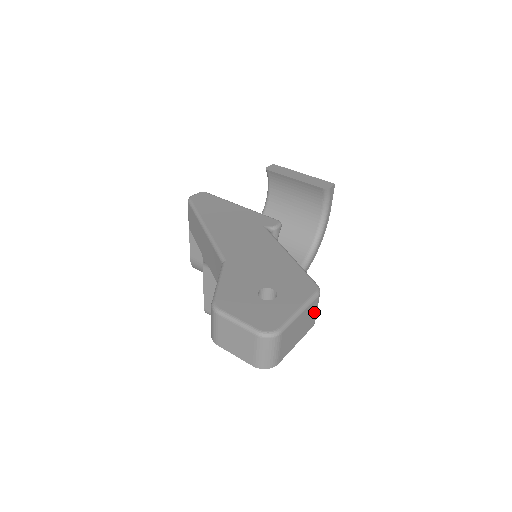
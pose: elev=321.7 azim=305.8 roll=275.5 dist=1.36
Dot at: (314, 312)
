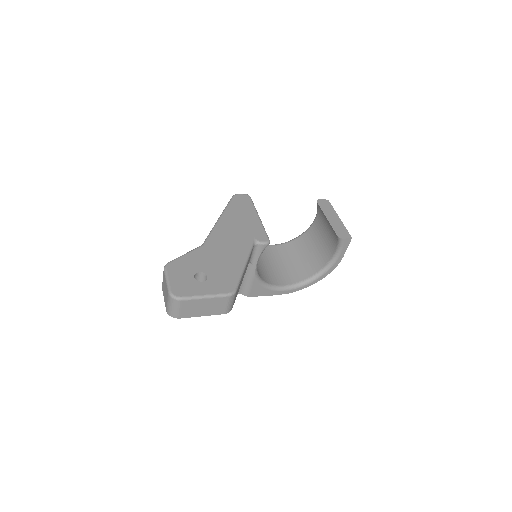
Dot at: (224, 305)
